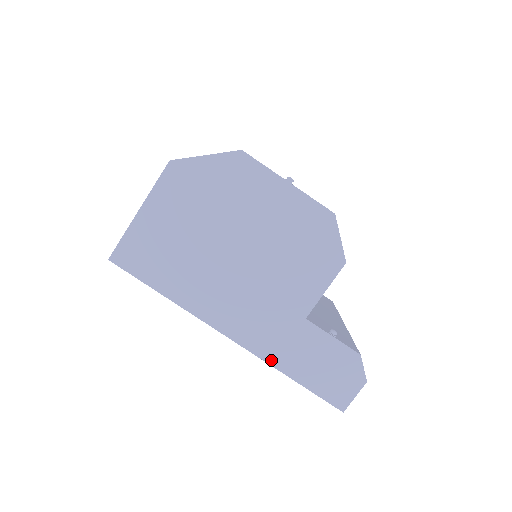
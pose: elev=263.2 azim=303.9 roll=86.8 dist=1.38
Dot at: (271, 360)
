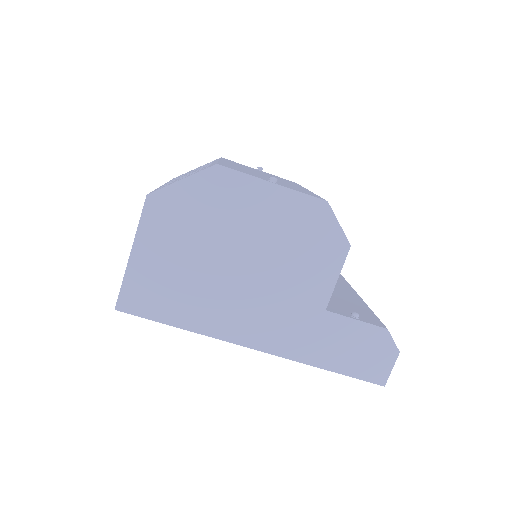
Dot at: (303, 359)
